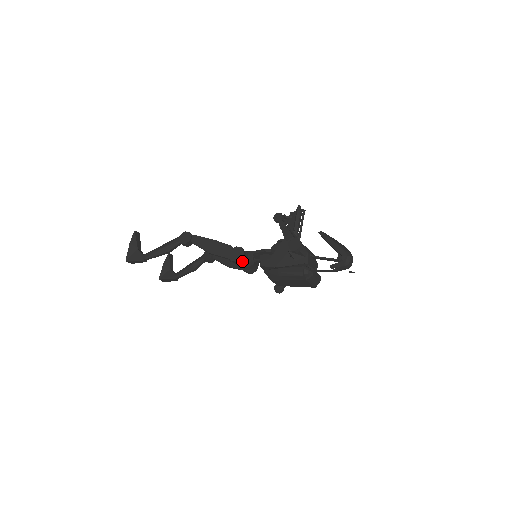
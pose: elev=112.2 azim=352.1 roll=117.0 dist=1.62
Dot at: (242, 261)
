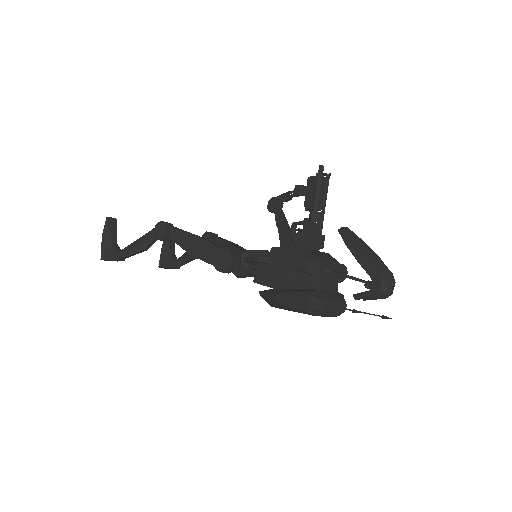
Dot at: (232, 269)
